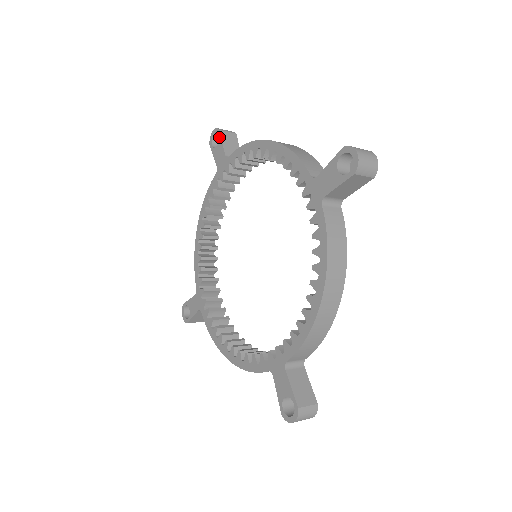
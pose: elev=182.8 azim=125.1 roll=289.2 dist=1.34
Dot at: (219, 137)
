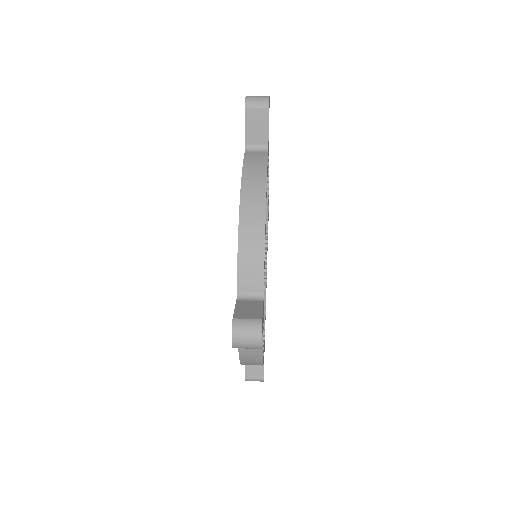
Dot at: (245, 115)
